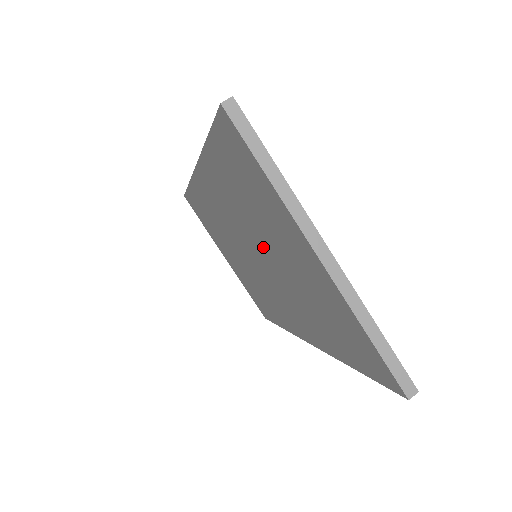
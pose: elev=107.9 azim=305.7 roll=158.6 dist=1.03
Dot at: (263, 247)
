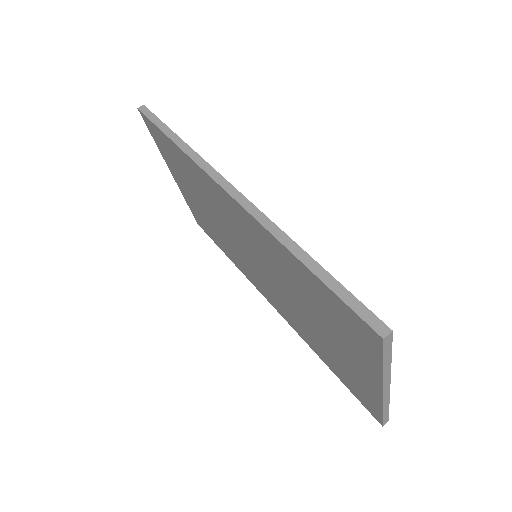
Dot at: (294, 297)
